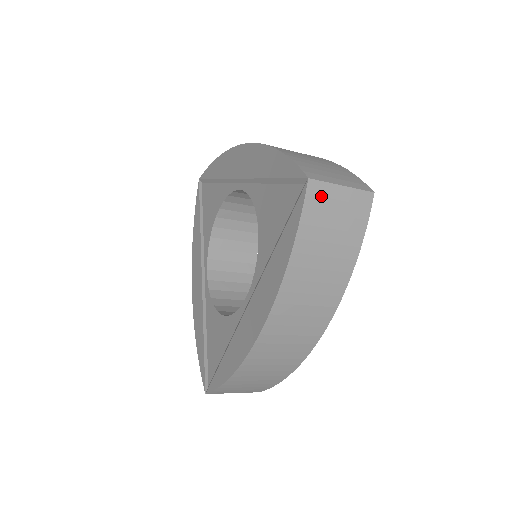
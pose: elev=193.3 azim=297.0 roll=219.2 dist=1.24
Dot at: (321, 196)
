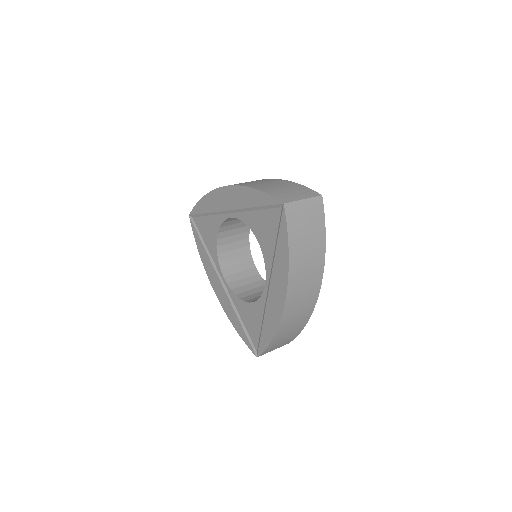
Dot at: (294, 211)
